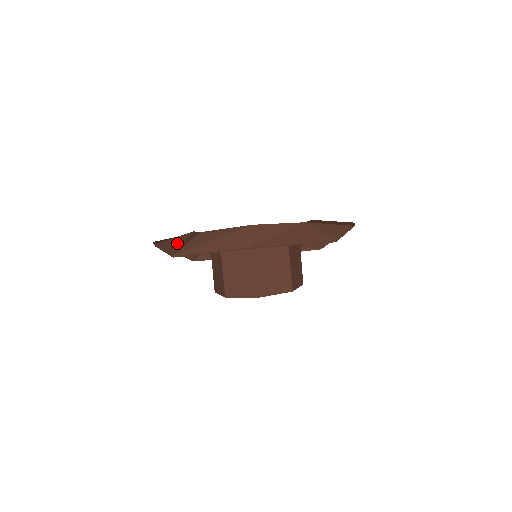
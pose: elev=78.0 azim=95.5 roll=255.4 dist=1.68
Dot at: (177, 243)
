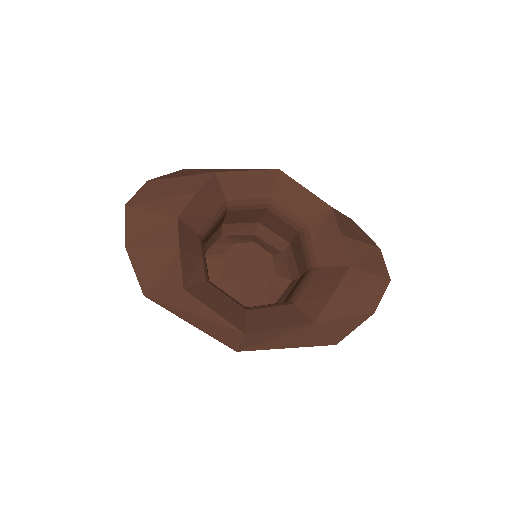
Dot at: (154, 268)
